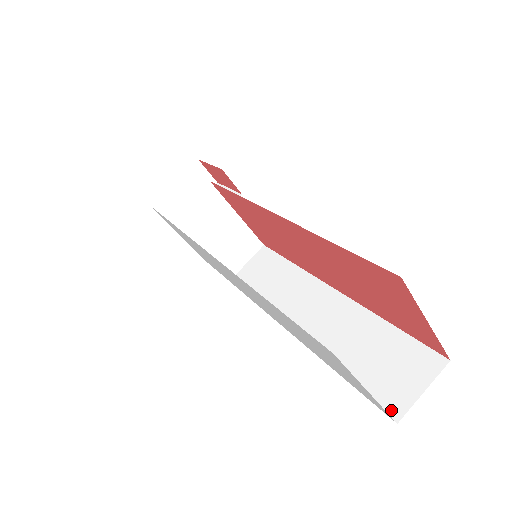
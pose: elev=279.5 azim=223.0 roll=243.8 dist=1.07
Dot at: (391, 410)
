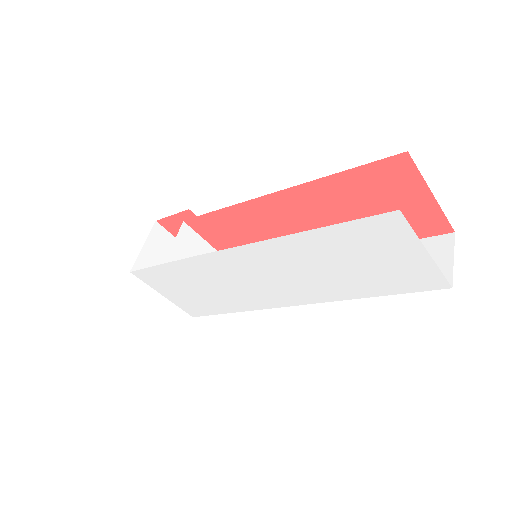
Dot at: (440, 285)
